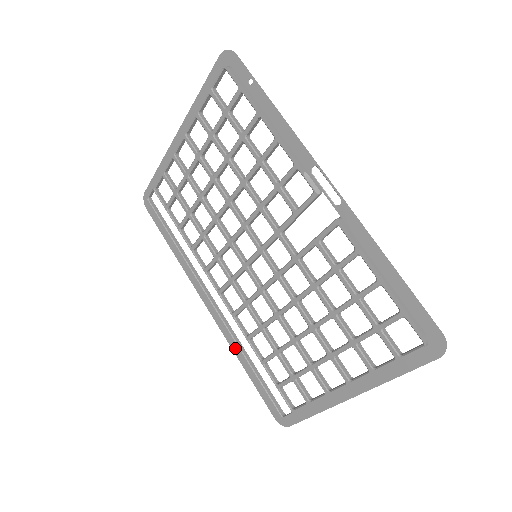
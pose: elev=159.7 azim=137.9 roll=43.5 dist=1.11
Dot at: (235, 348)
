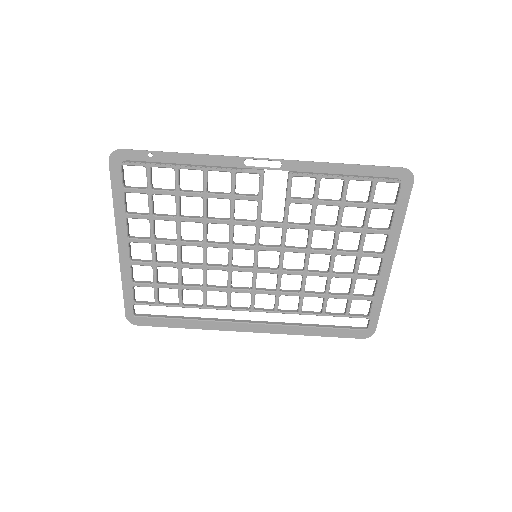
Dot at: (296, 331)
